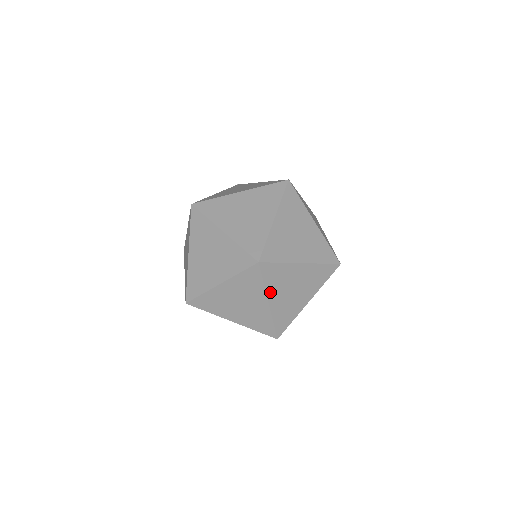
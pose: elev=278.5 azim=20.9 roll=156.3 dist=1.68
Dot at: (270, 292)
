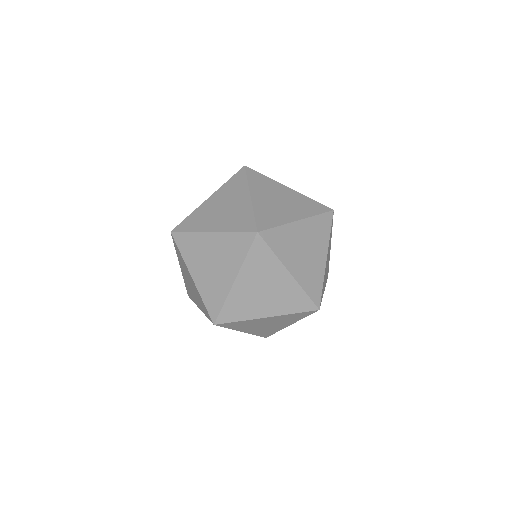
Dot at: (244, 271)
